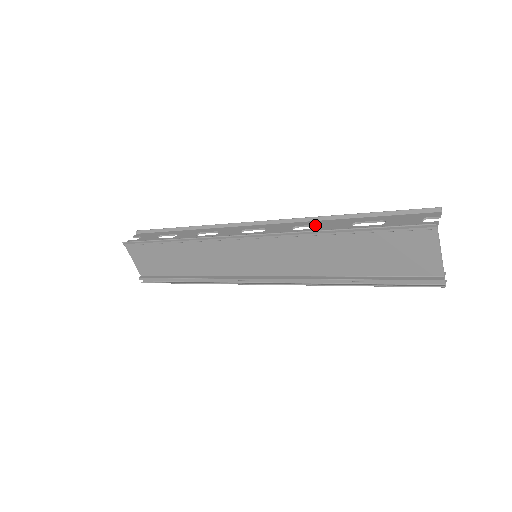
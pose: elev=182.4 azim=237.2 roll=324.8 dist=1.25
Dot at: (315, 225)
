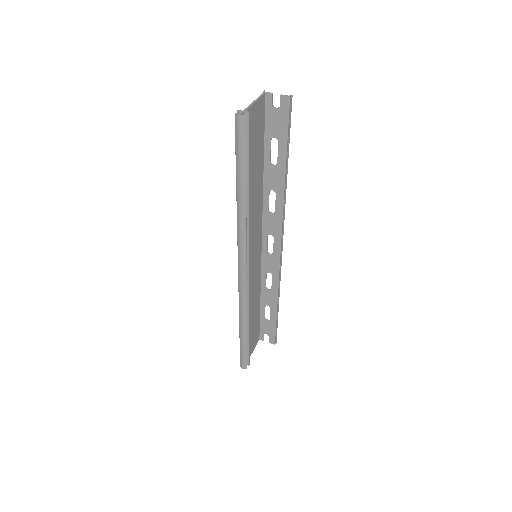
Dot at: (276, 197)
